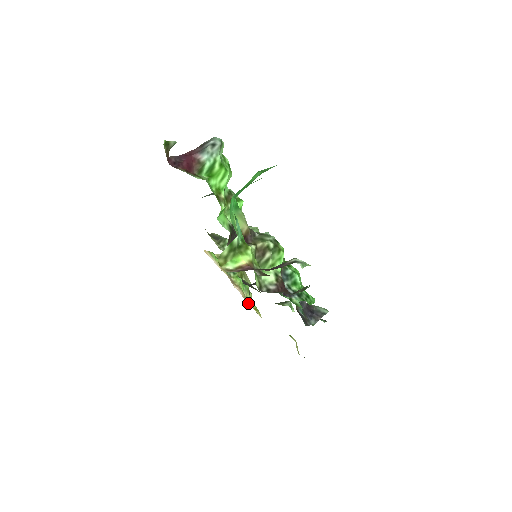
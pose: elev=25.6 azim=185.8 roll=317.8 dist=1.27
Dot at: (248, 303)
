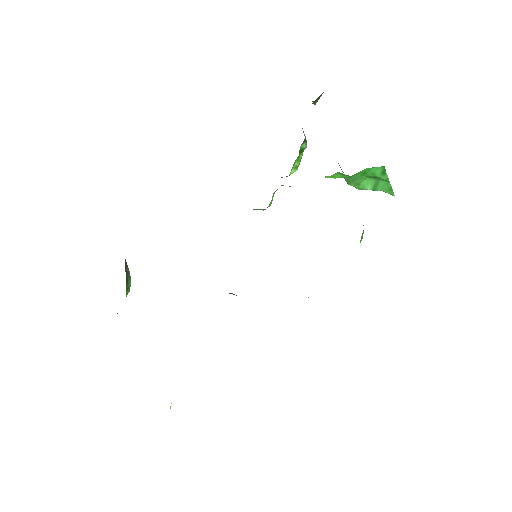
Dot at: occluded
